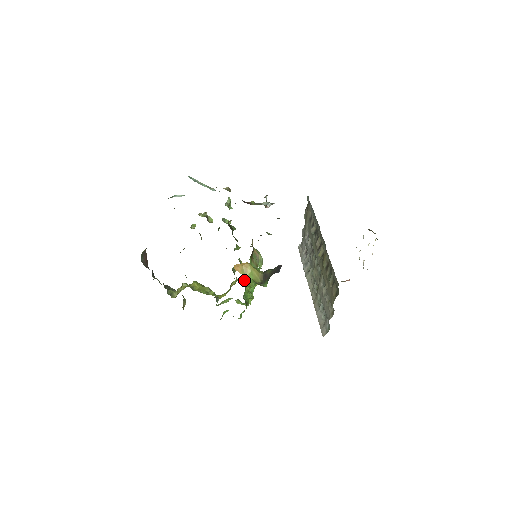
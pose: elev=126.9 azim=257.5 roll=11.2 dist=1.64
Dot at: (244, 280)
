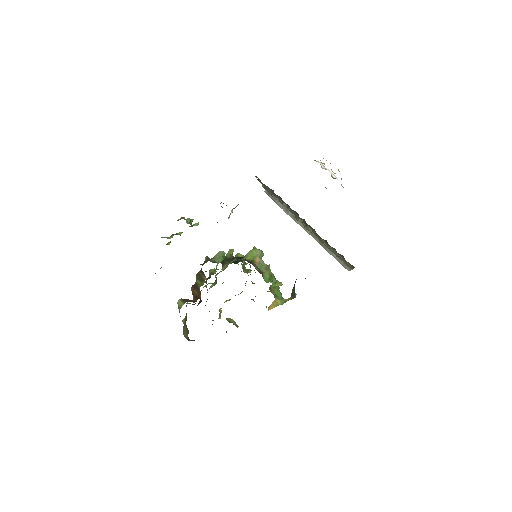
Dot at: occluded
